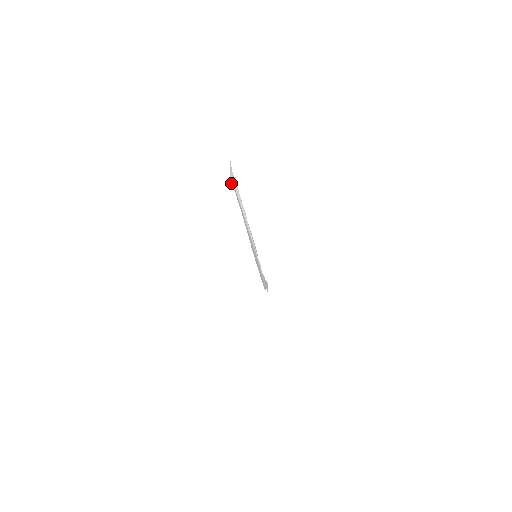
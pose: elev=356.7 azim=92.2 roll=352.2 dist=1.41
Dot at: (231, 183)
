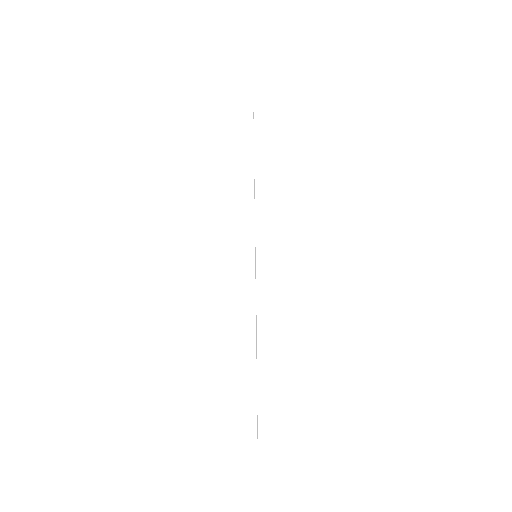
Dot at: occluded
